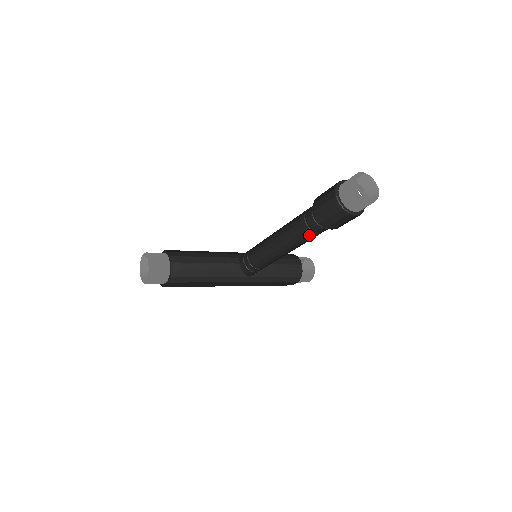
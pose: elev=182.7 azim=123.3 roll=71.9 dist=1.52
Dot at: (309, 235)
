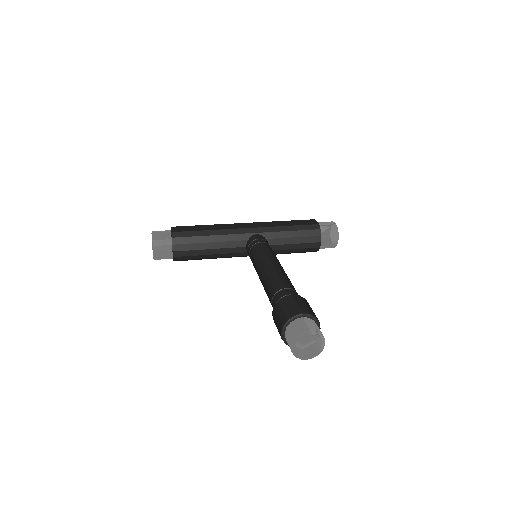
Dot at: occluded
